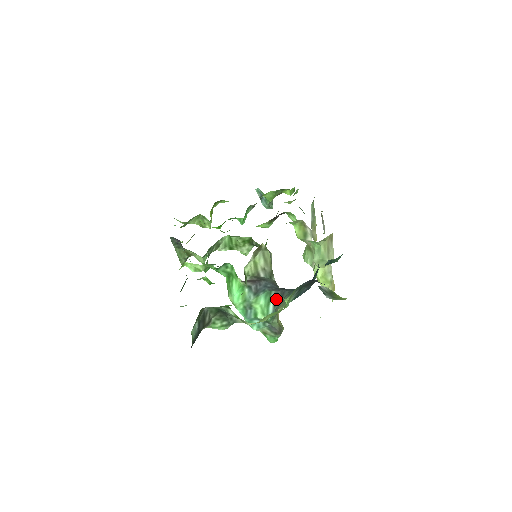
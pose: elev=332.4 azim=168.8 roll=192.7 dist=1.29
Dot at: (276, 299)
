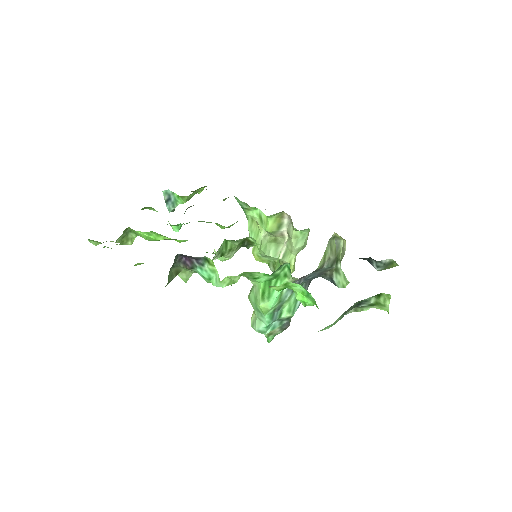
Dot at: occluded
